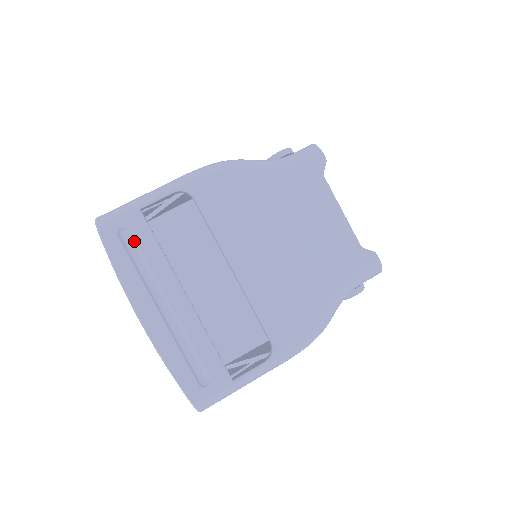
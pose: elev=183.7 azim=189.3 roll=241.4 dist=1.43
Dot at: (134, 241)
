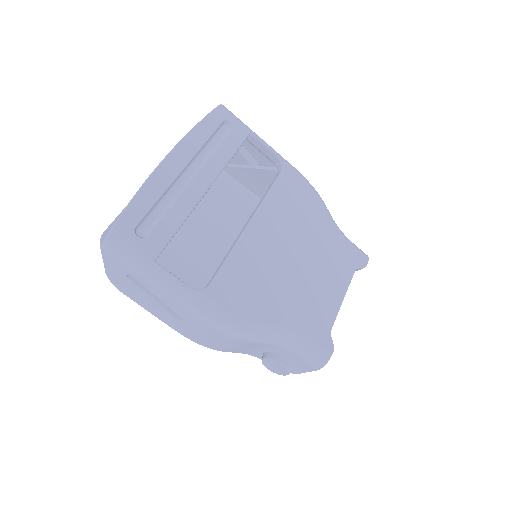
Dot at: (226, 135)
